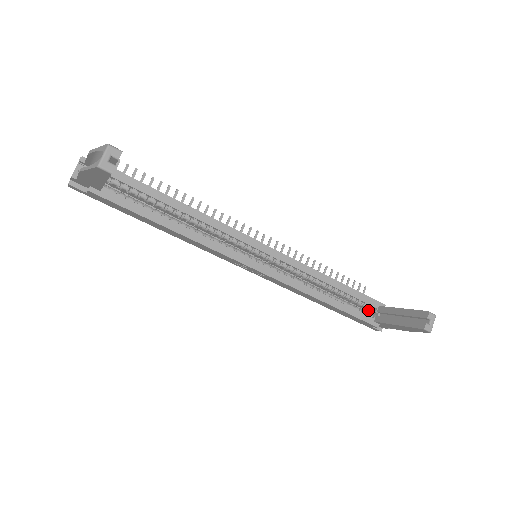
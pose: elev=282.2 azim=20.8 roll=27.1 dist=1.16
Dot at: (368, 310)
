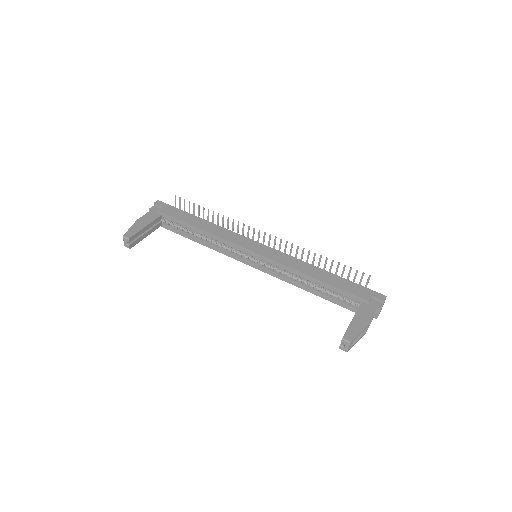
Dot at: occluded
